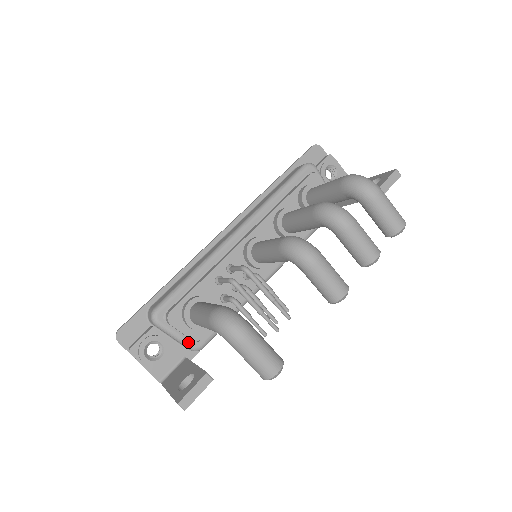
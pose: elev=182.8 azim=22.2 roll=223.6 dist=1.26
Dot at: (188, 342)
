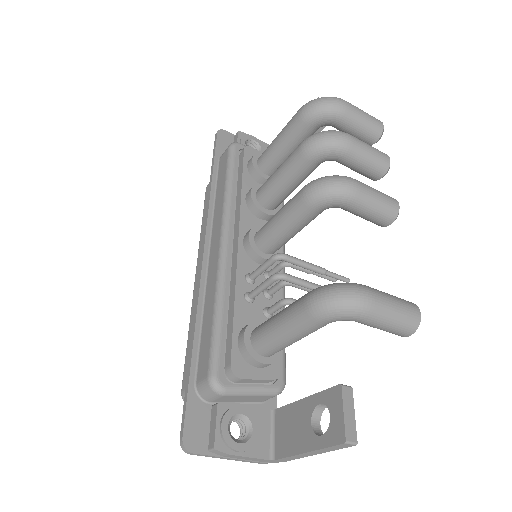
Dot at: (269, 387)
